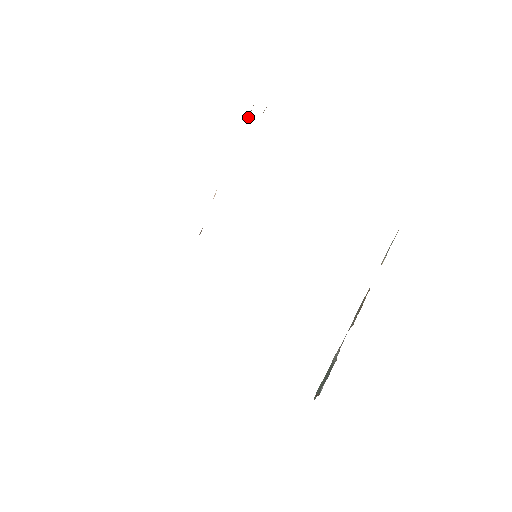
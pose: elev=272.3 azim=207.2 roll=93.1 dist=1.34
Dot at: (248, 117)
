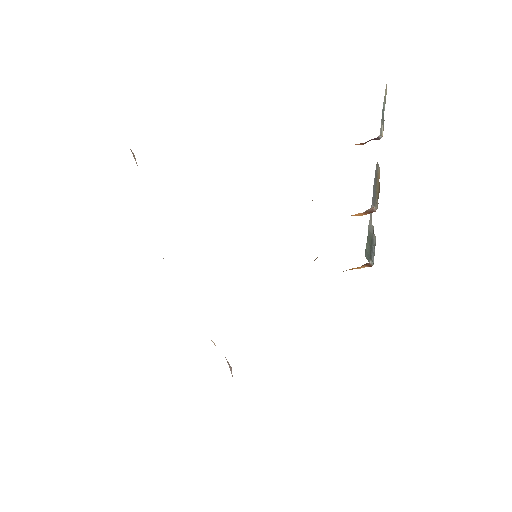
Dot at: occluded
